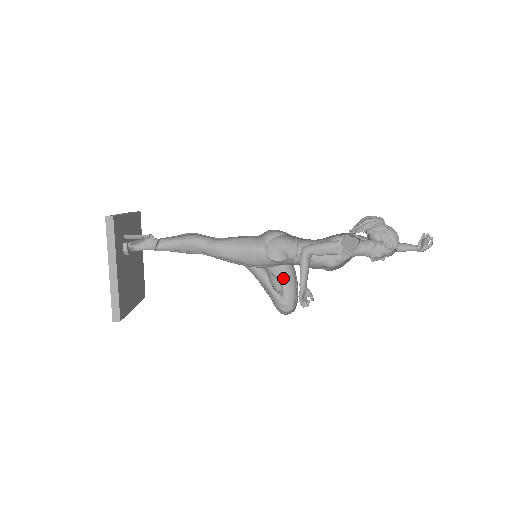
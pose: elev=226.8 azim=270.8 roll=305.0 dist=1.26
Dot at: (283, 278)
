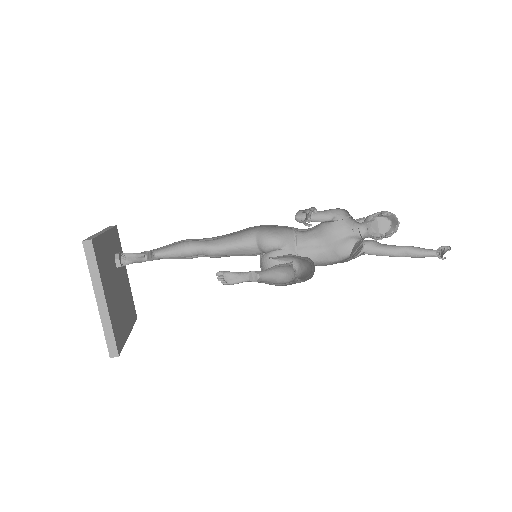
Dot at: occluded
